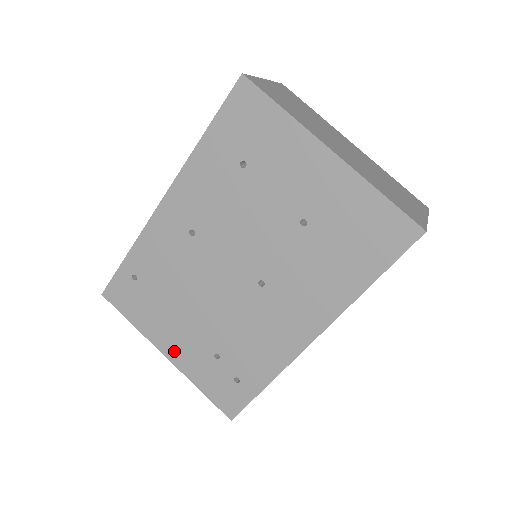
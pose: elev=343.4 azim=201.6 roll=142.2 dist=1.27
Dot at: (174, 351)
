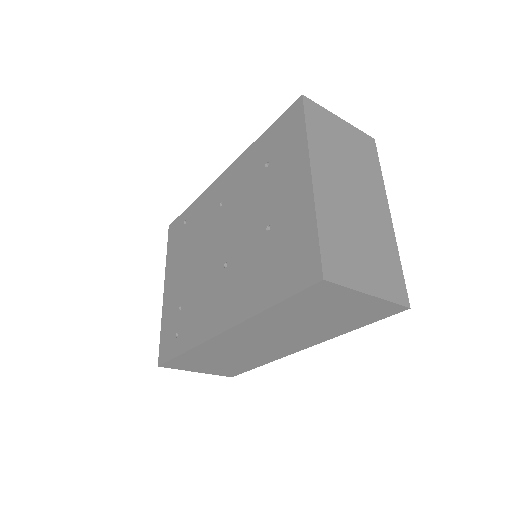
Dot at: (169, 289)
